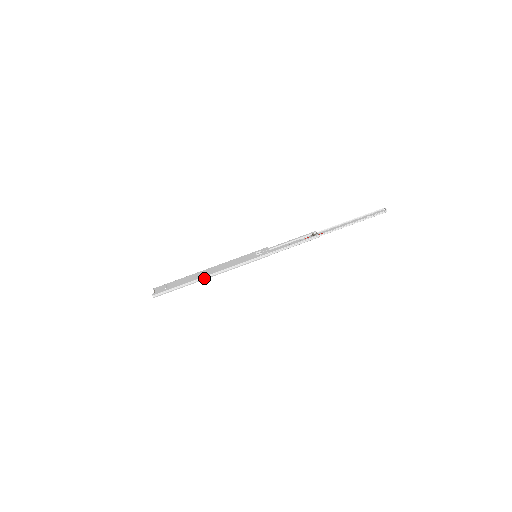
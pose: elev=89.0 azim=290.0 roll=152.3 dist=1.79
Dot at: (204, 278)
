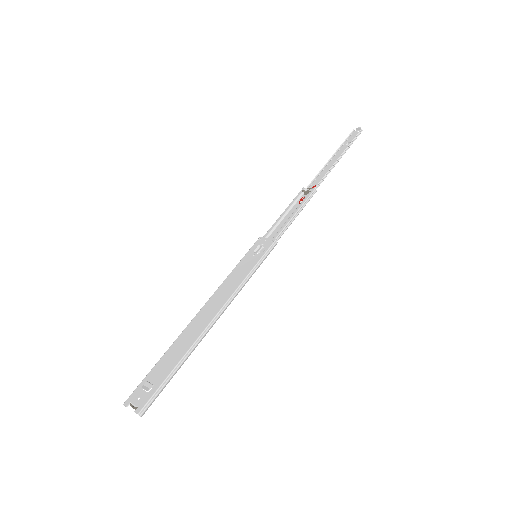
Dot at: (207, 329)
